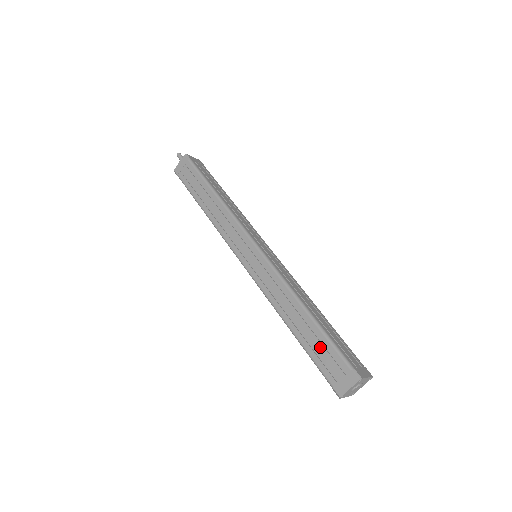
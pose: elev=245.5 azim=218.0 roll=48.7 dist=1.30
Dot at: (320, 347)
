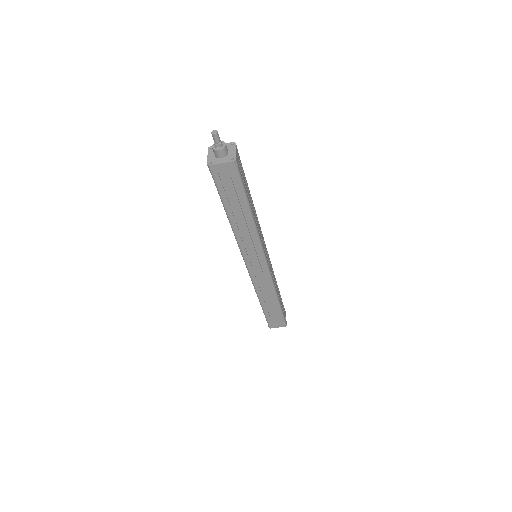
Dot at: (274, 314)
